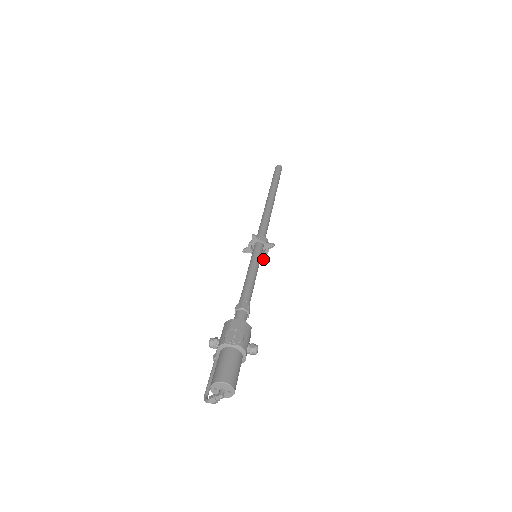
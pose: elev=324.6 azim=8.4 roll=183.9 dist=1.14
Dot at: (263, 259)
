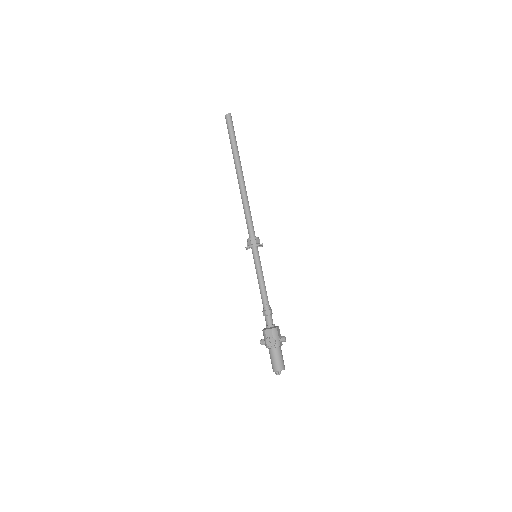
Dot at: (261, 246)
